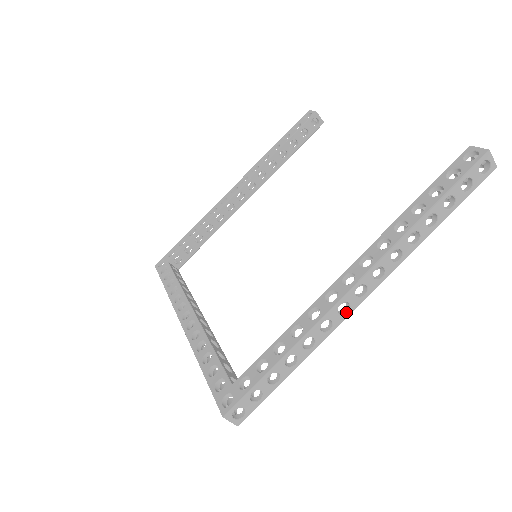
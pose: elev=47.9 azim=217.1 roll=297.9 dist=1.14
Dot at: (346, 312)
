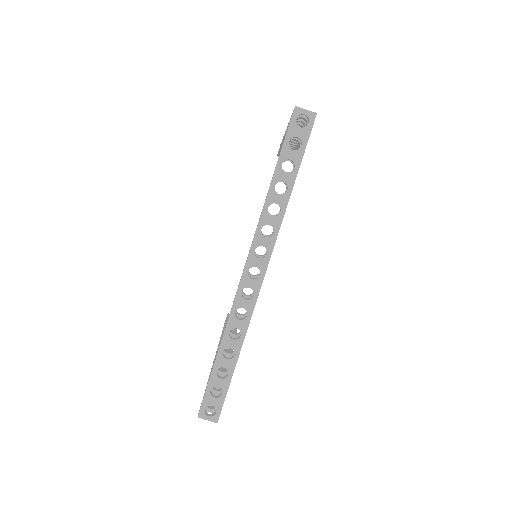
Dot at: occluded
